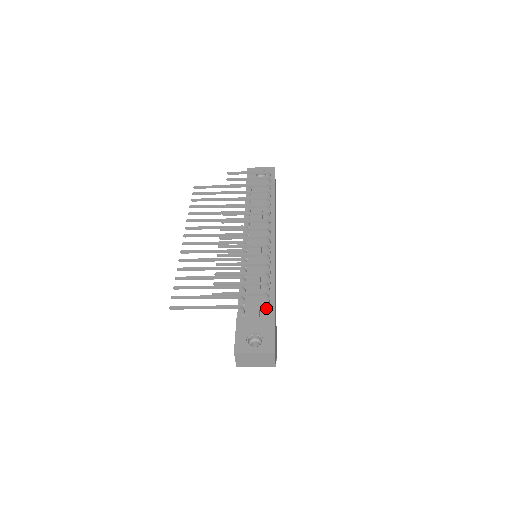
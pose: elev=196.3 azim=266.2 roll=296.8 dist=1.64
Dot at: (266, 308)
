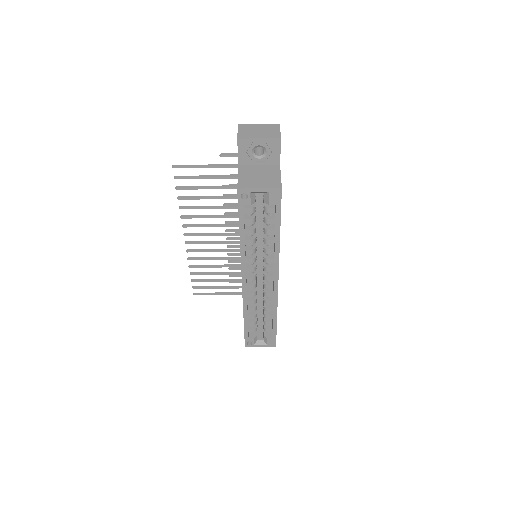
Dot at: occluded
